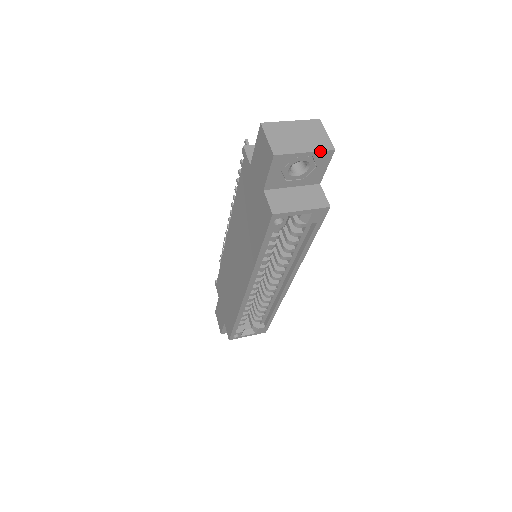
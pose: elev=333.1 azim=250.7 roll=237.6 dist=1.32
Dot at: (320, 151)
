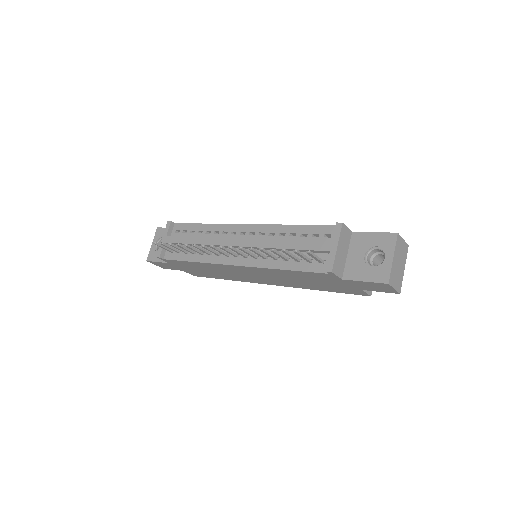
Dot at: (406, 258)
